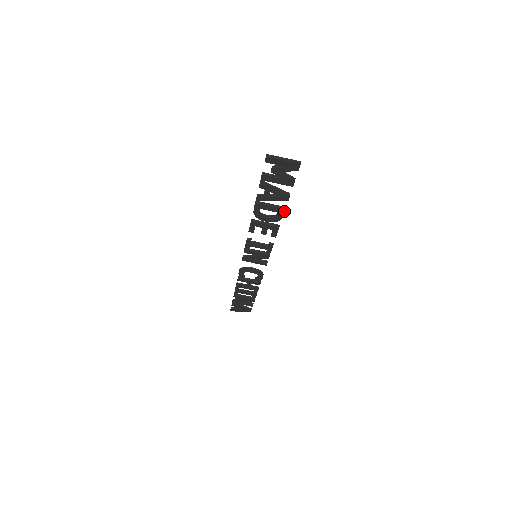
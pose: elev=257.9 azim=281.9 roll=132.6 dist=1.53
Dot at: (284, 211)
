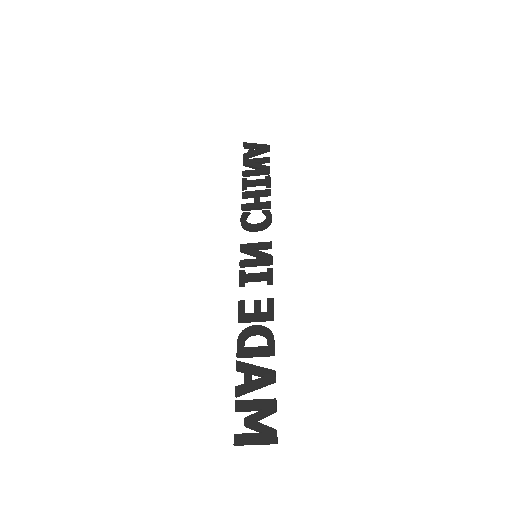
Dot at: (274, 352)
